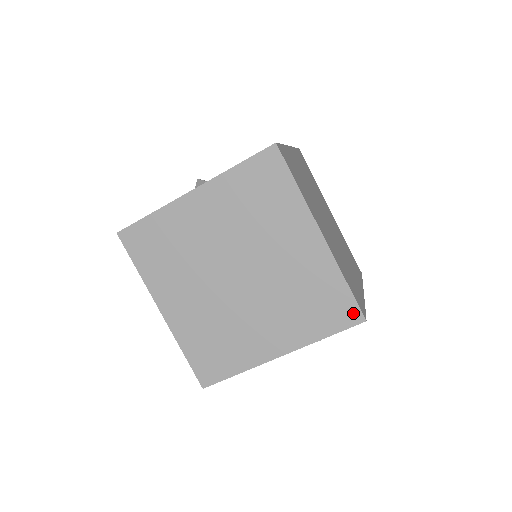
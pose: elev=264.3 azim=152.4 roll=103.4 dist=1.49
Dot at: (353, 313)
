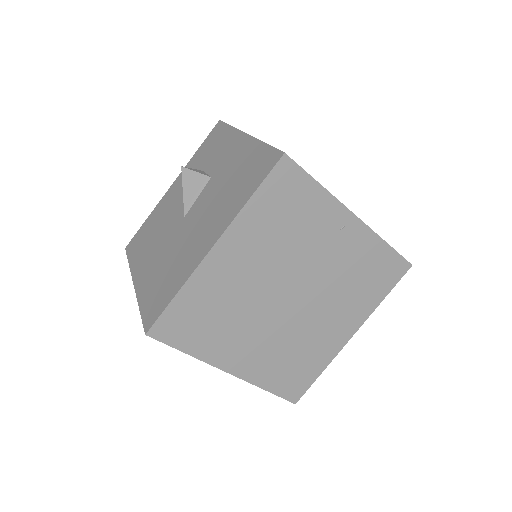
Dot at: occluded
